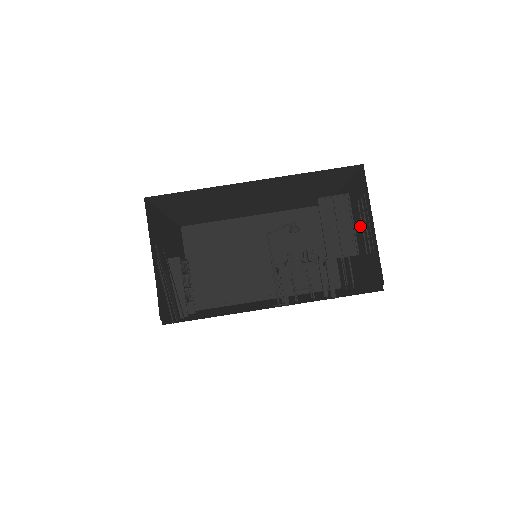
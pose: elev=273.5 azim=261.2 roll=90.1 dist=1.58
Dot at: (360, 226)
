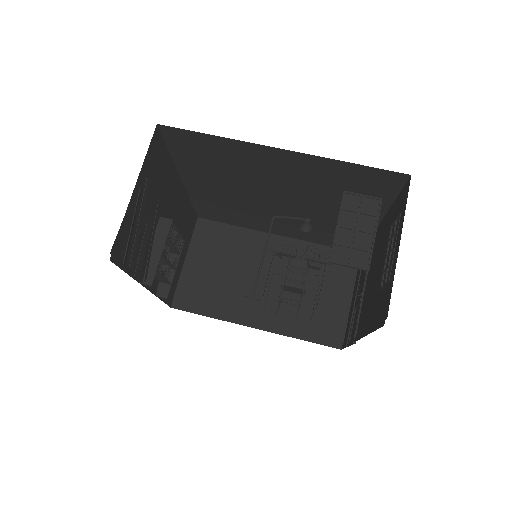
Dot at: (384, 256)
